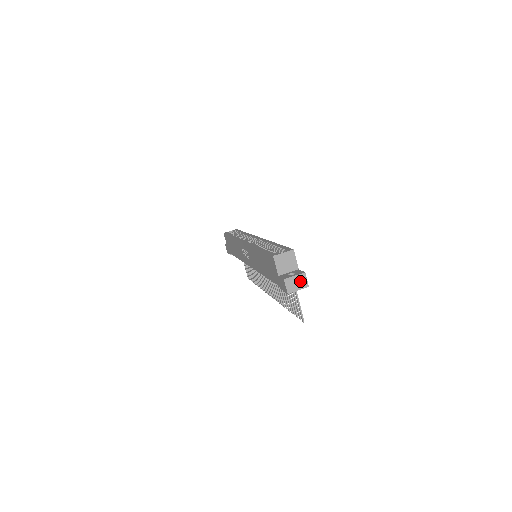
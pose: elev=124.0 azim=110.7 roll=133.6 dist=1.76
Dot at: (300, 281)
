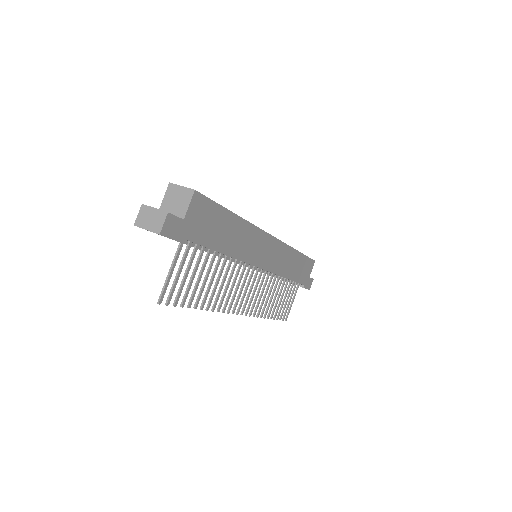
Dot at: (156, 219)
